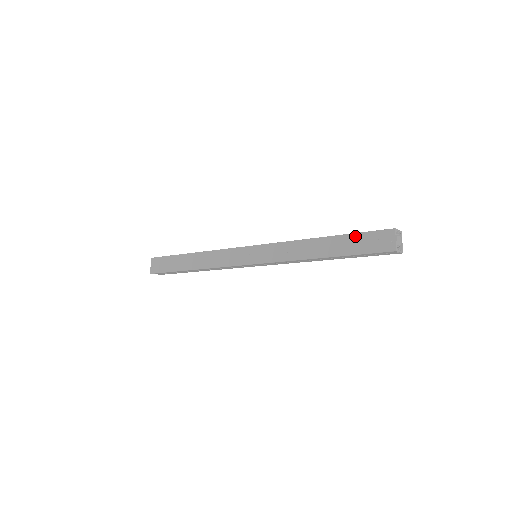
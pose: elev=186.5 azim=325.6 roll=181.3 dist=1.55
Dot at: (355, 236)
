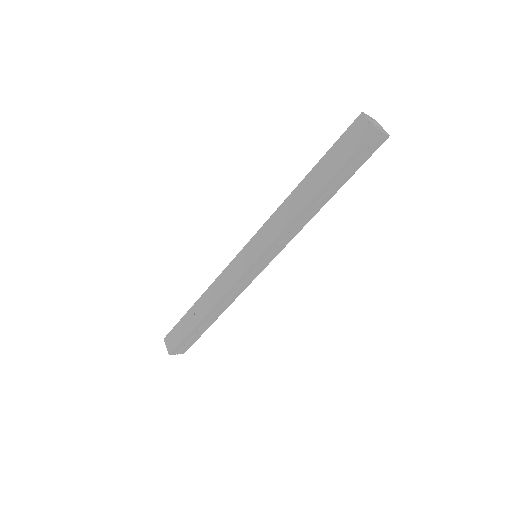
Dot at: (331, 151)
